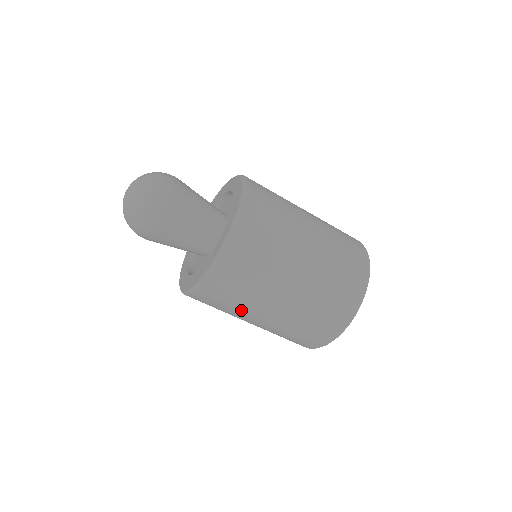
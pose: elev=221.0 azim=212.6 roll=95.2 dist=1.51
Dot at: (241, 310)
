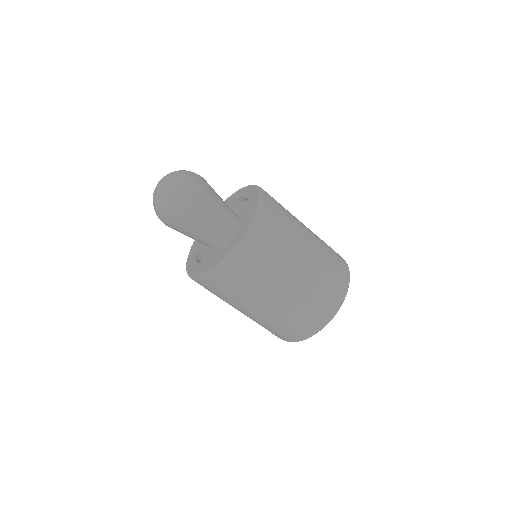
Dot at: (254, 292)
